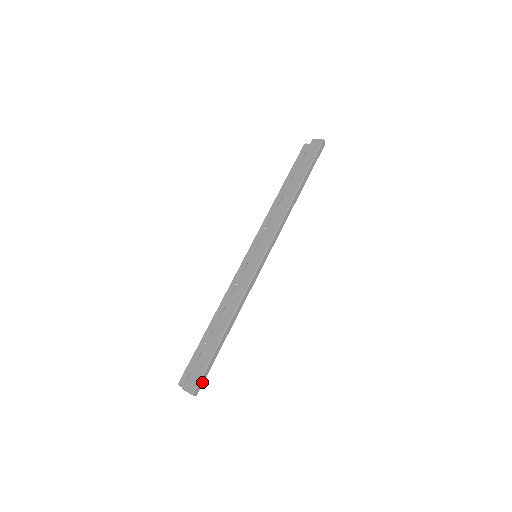
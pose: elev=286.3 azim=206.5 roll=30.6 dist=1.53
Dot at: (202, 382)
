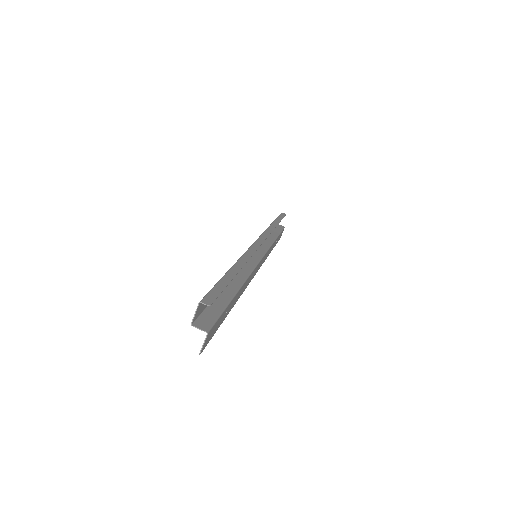
Dot at: (215, 296)
